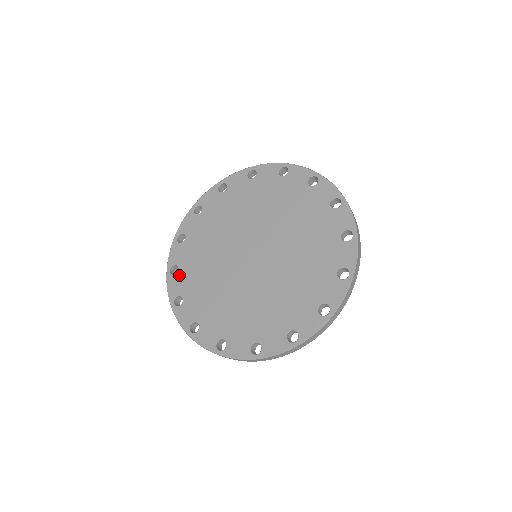
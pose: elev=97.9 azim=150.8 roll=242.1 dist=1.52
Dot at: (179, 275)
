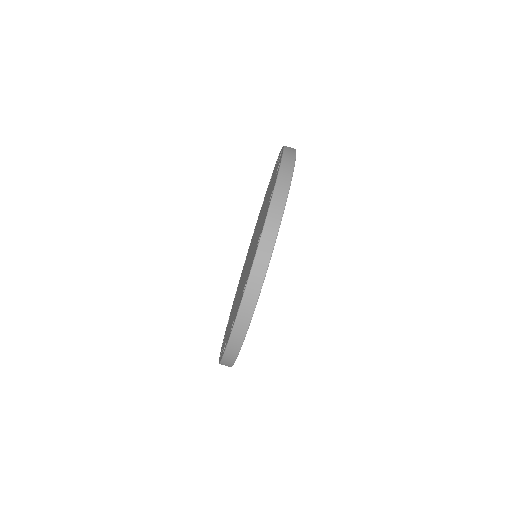
Dot at: occluded
